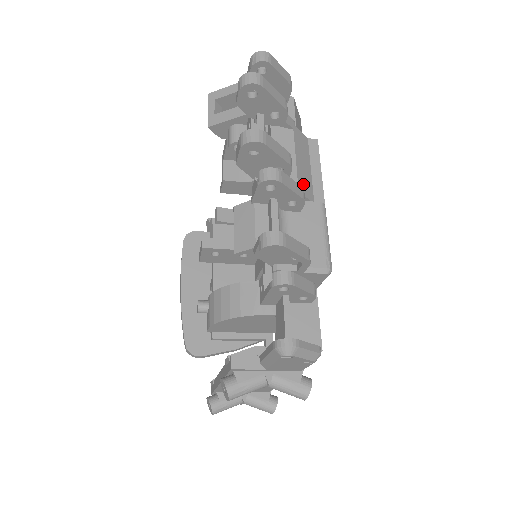
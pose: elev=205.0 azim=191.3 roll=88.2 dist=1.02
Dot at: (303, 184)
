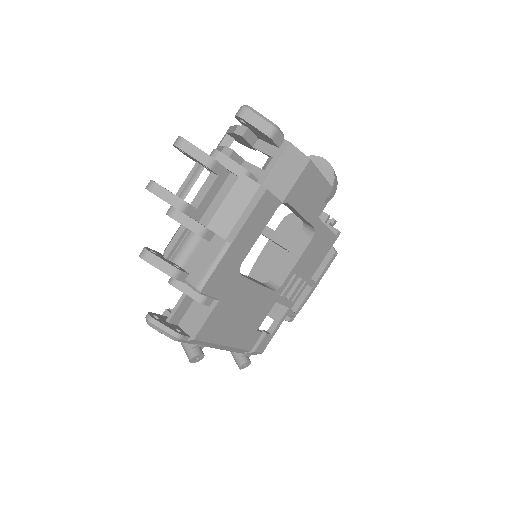
Dot at: (219, 222)
